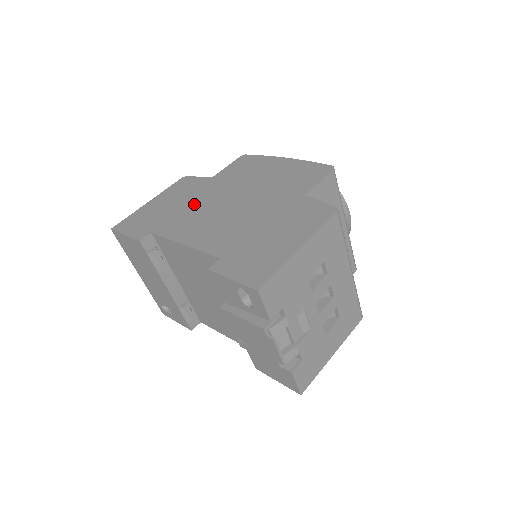
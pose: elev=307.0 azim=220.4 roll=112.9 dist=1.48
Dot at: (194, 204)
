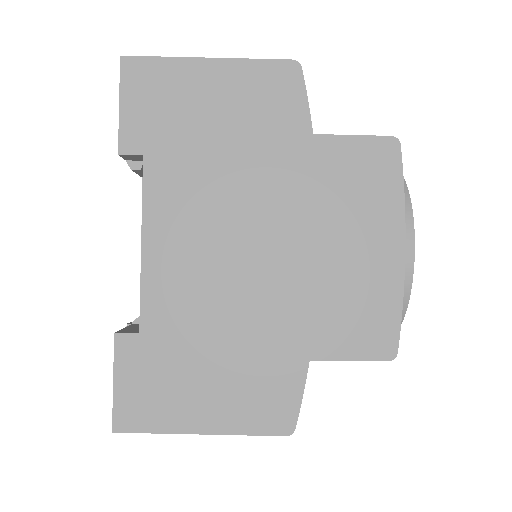
Dot at: (231, 171)
